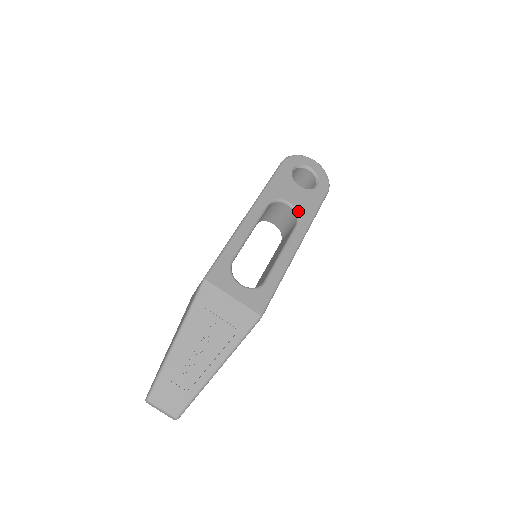
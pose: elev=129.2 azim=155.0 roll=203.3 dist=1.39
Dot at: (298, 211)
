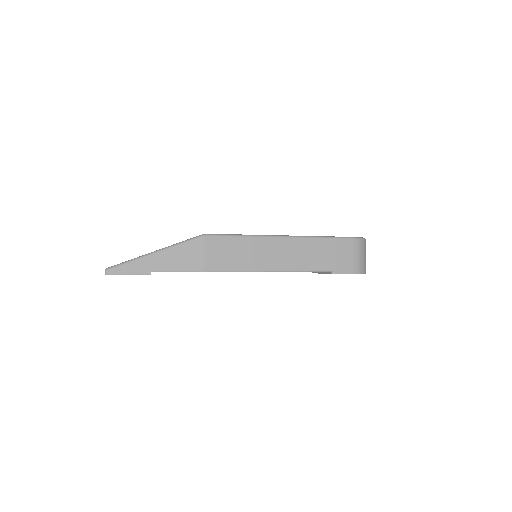
Dot at: occluded
